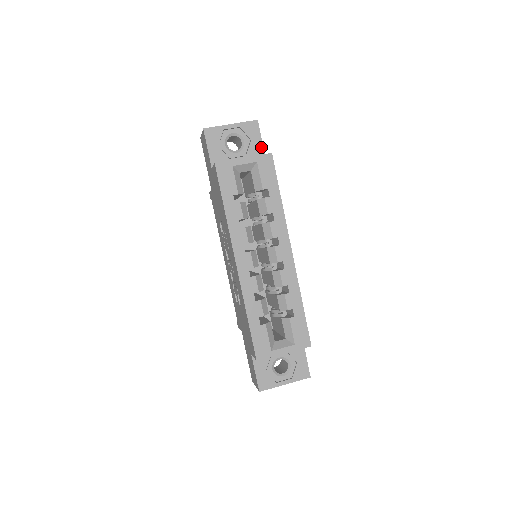
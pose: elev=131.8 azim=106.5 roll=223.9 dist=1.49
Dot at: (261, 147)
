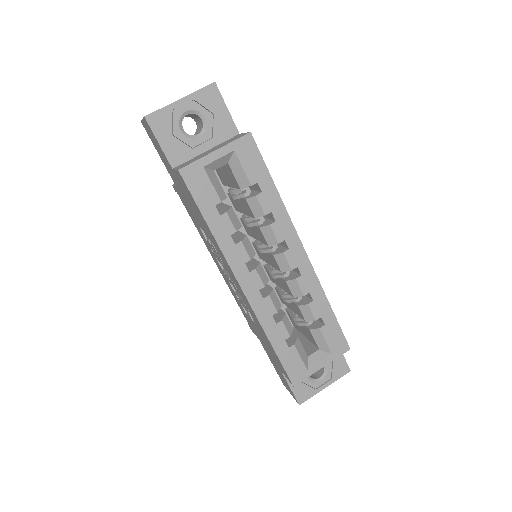
Dot at: (229, 120)
